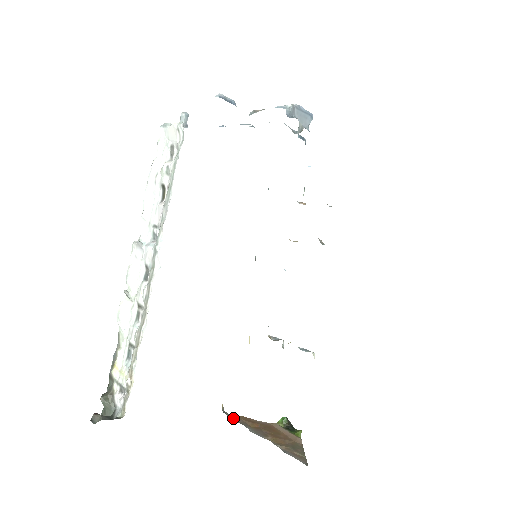
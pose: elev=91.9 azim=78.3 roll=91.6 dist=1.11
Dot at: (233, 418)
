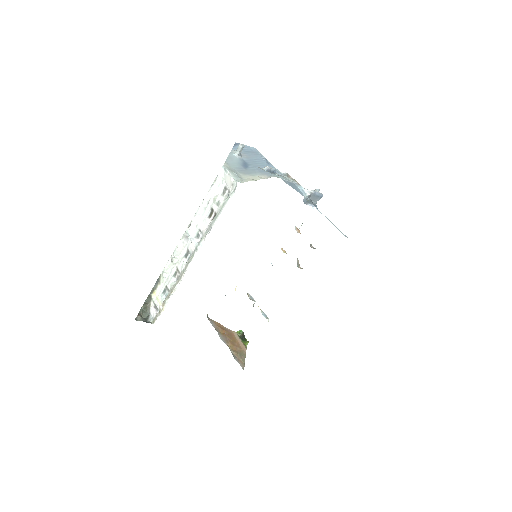
Dot at: (212, 323)
